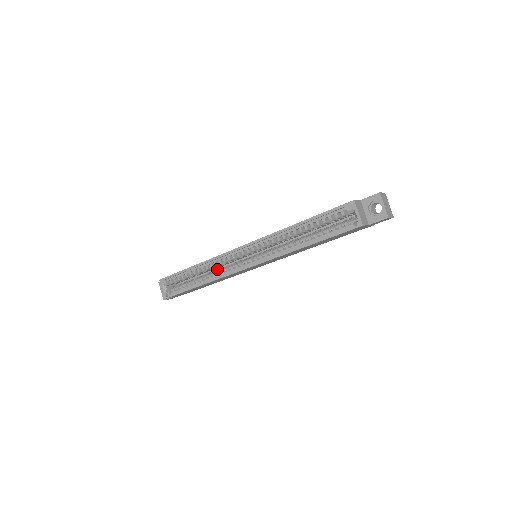
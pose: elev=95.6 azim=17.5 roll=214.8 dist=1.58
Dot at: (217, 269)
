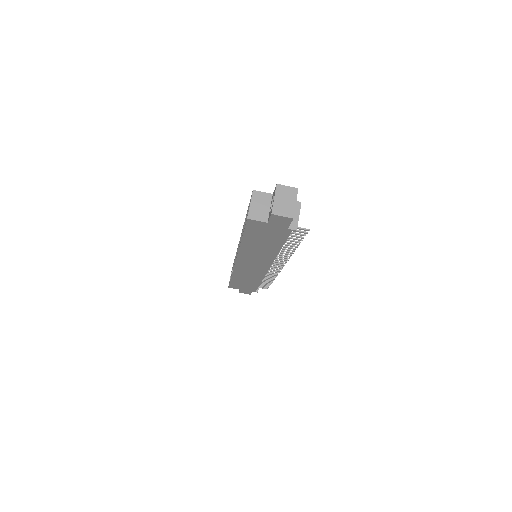
Dot at: occluded
